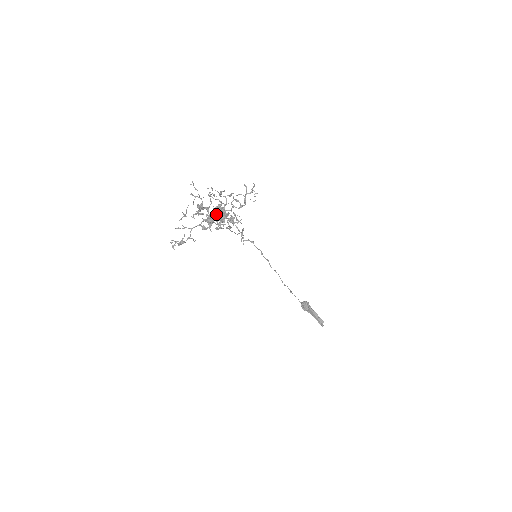
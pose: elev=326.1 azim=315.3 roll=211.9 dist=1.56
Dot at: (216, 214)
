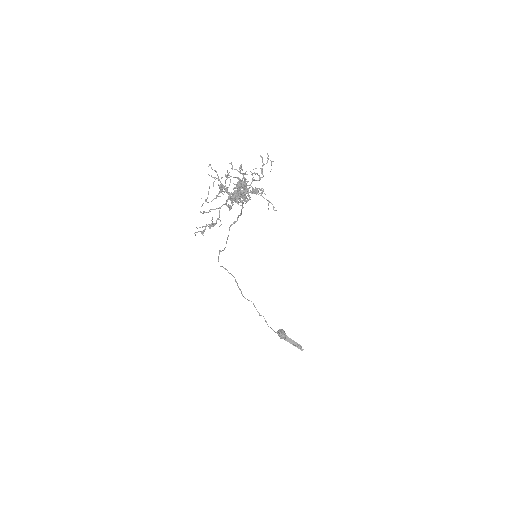
Dot at: occluded
